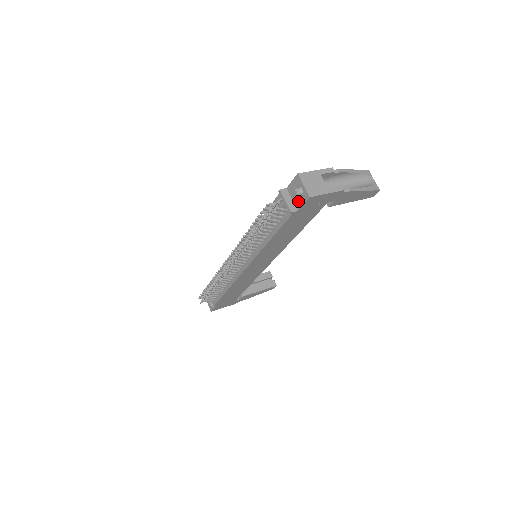
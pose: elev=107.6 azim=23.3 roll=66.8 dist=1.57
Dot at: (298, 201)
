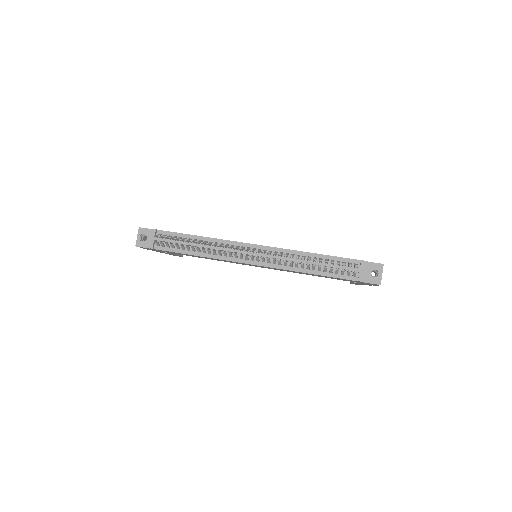
Dot at: (367, 277)
